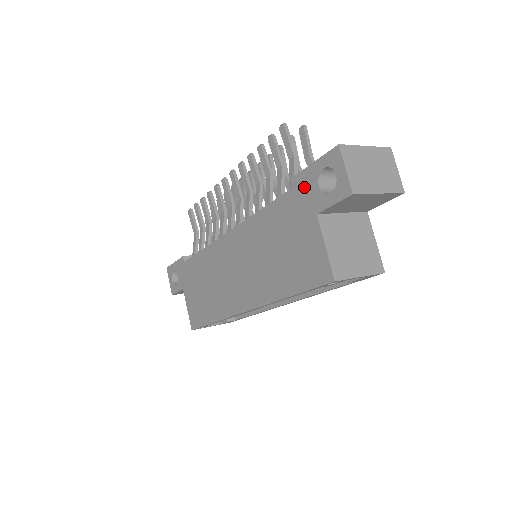
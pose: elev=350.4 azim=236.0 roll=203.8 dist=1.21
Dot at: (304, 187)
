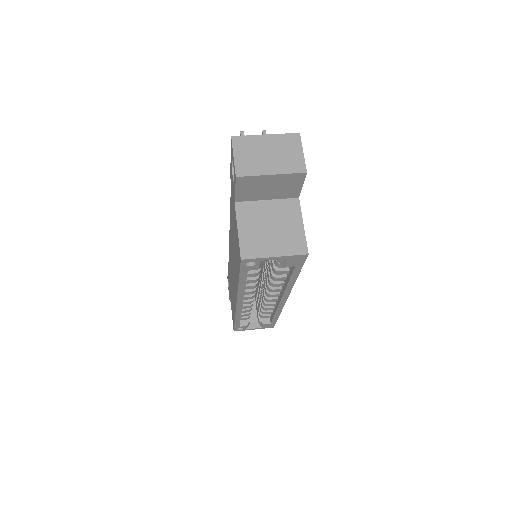
Dot at: (231, 181)
